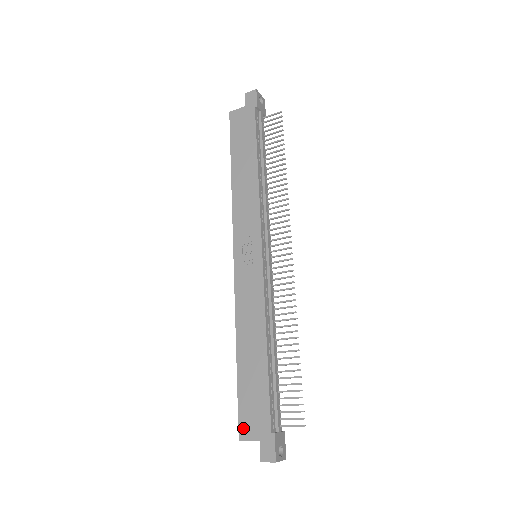
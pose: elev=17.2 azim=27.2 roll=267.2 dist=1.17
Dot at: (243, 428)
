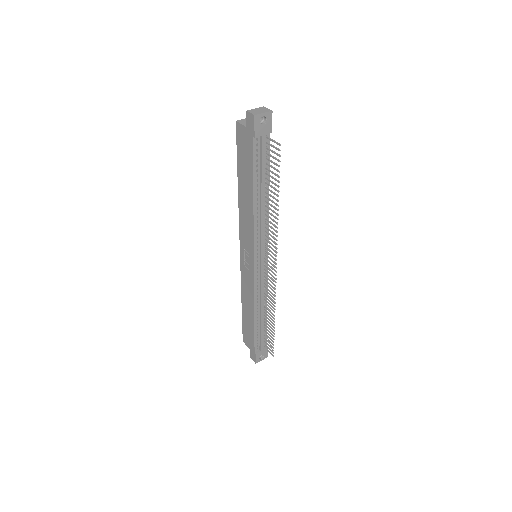
Dot at: (244, 339)
